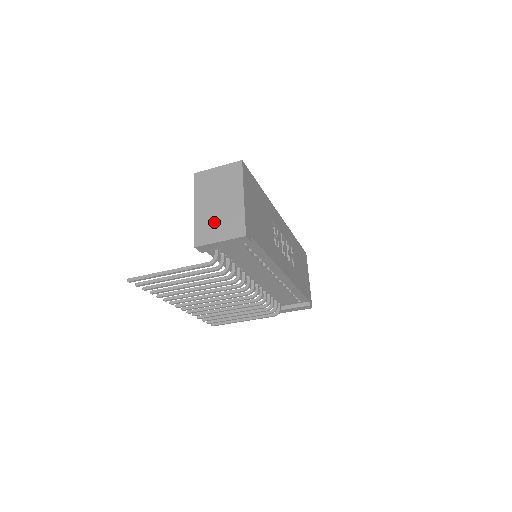
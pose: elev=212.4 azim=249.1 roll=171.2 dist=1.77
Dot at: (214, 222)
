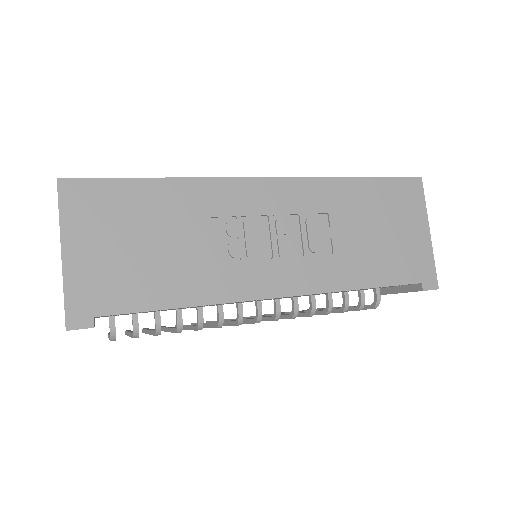
Dot at: occluded
